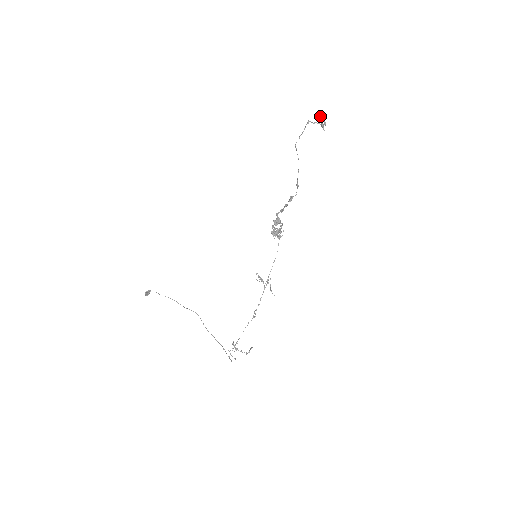
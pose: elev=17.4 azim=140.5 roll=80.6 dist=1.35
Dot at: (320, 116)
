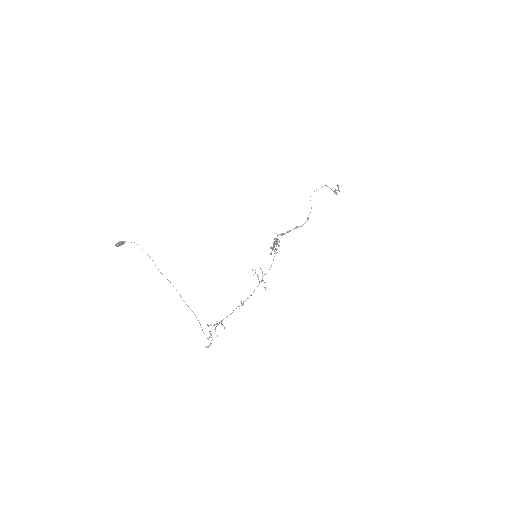
Dot at: (337, 185)
